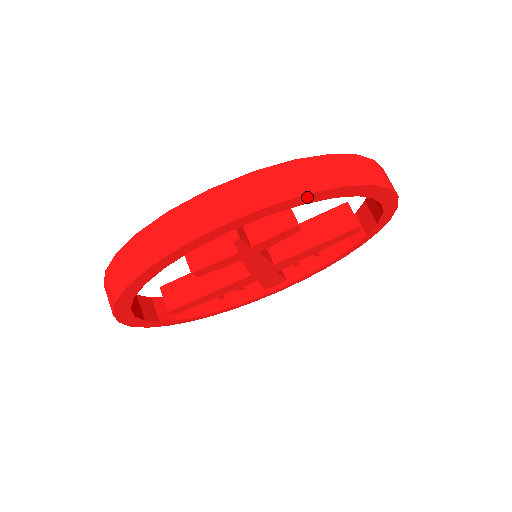
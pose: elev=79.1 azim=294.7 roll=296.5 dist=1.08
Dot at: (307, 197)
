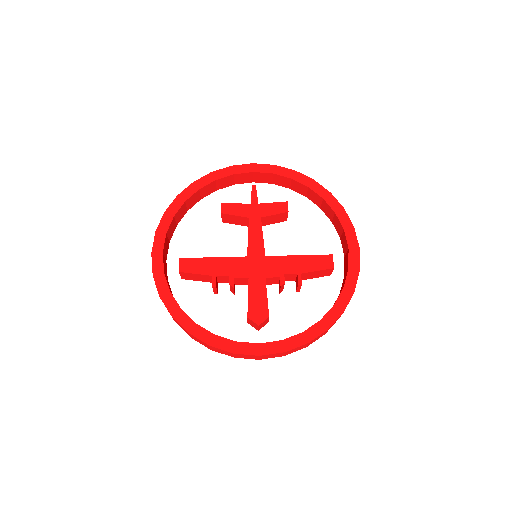
Dot at: (293, 173)
